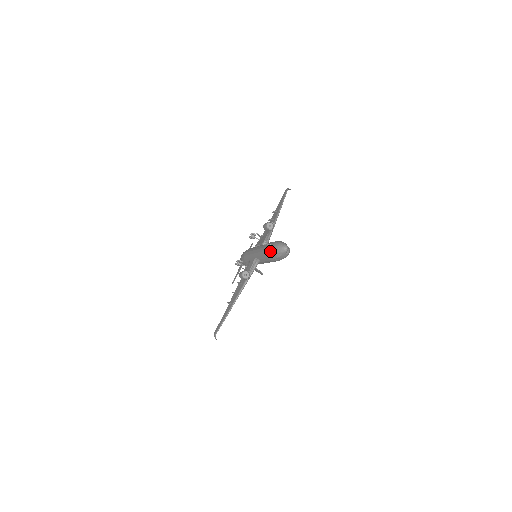
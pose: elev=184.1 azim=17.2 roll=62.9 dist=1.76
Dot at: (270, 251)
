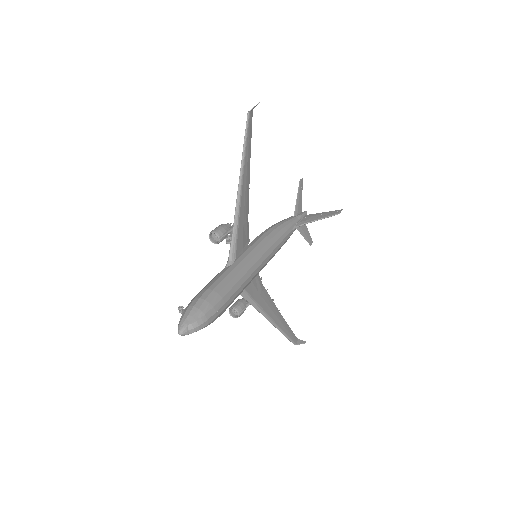
Dot at: occluded
